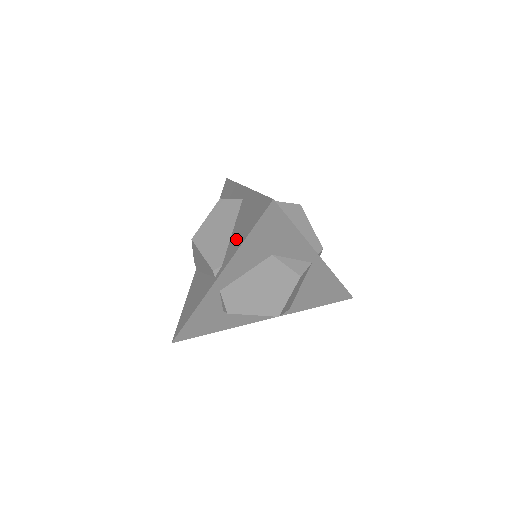
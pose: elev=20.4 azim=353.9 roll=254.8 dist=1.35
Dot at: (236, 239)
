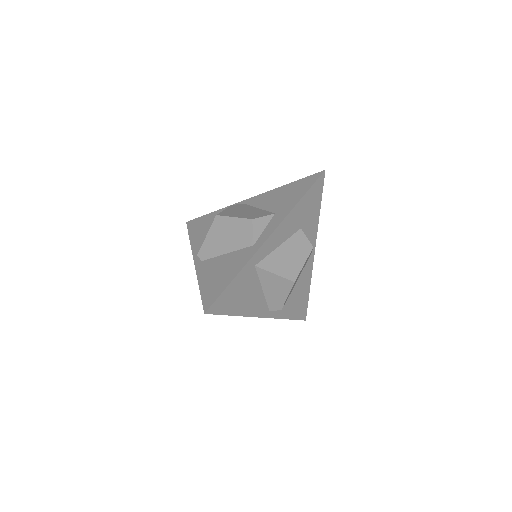
Dot at: (211, 269)
